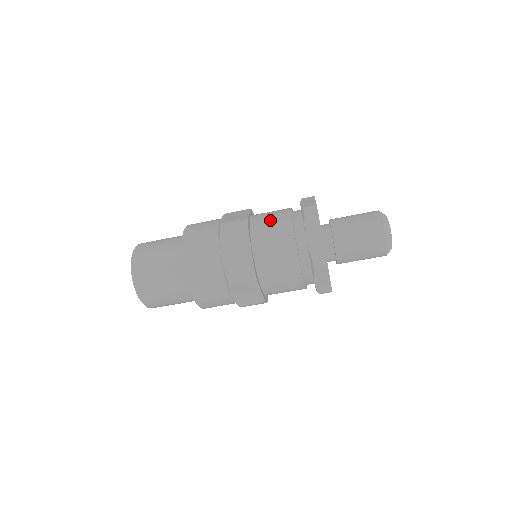
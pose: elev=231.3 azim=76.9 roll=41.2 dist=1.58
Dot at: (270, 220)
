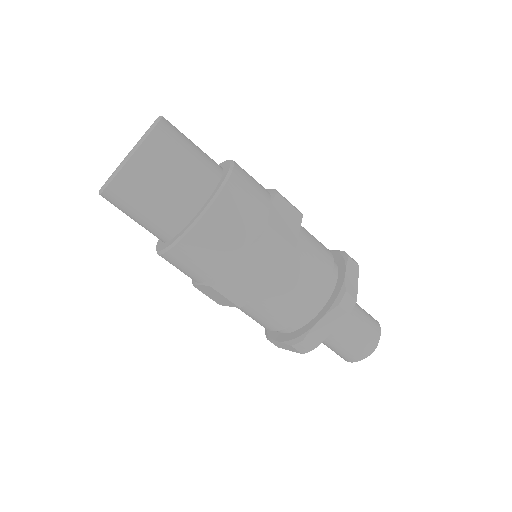
Dot at: (310, 266)
